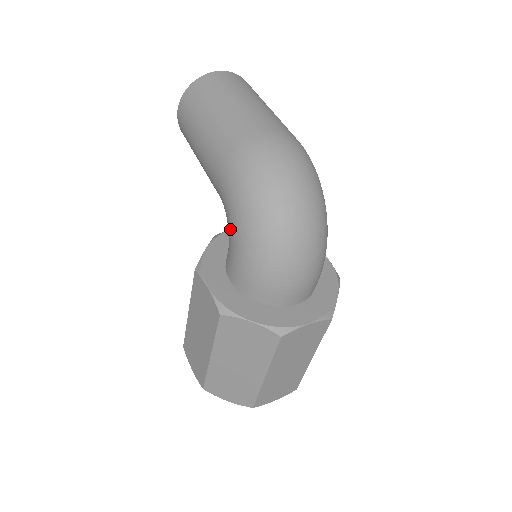
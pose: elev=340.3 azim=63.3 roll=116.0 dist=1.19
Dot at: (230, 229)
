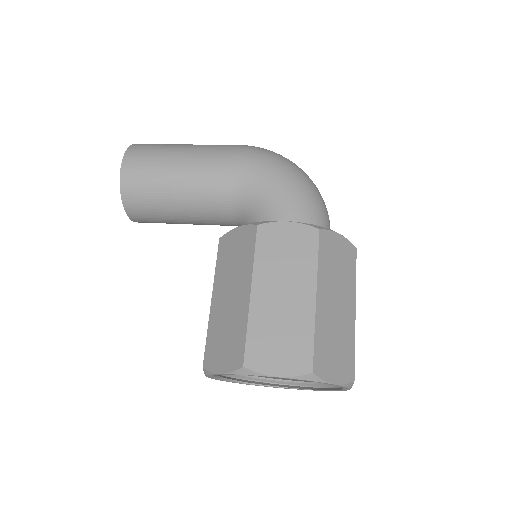
Dot at: (271, 187)
